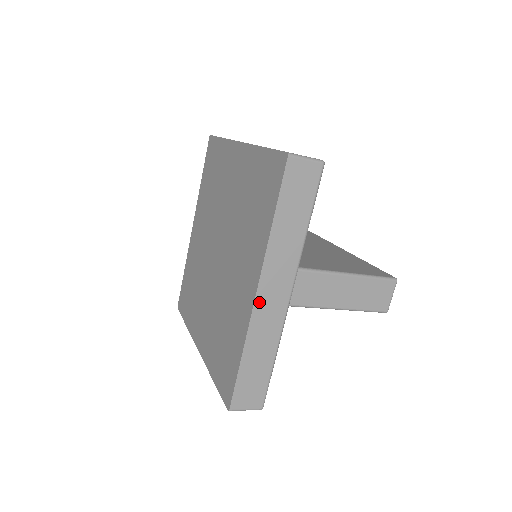
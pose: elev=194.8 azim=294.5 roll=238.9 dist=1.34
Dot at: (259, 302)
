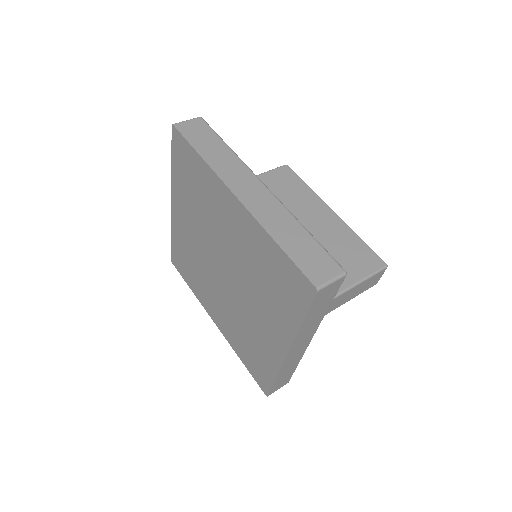
Dot at: (289, 356)
